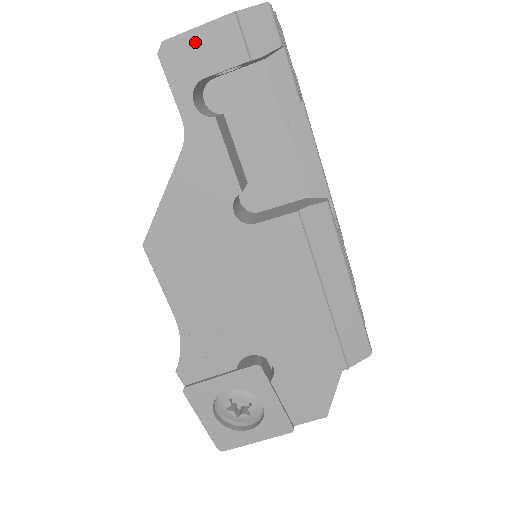
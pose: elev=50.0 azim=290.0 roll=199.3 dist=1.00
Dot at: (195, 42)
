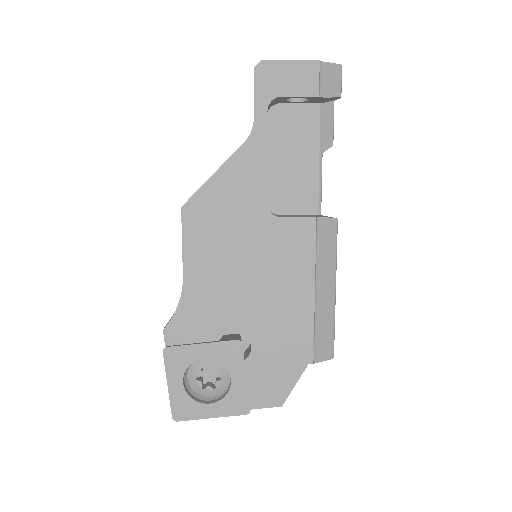
Dot at: (285, 70)
